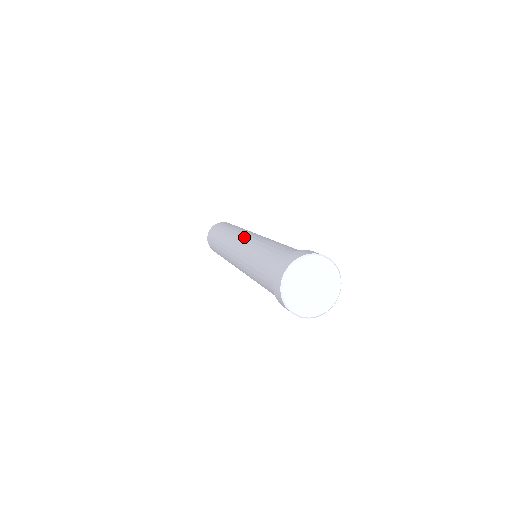
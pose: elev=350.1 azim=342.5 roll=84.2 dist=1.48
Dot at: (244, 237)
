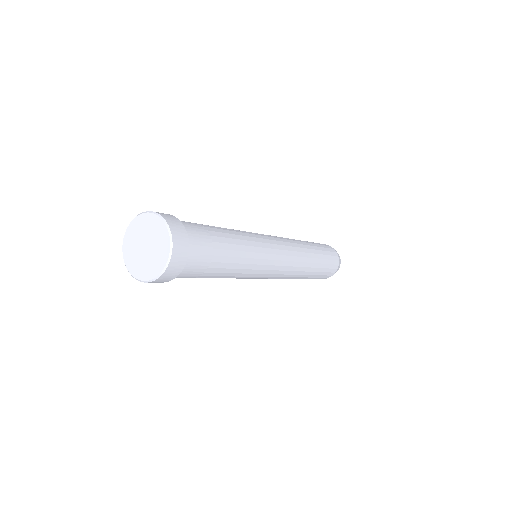
Dot at: occluded
